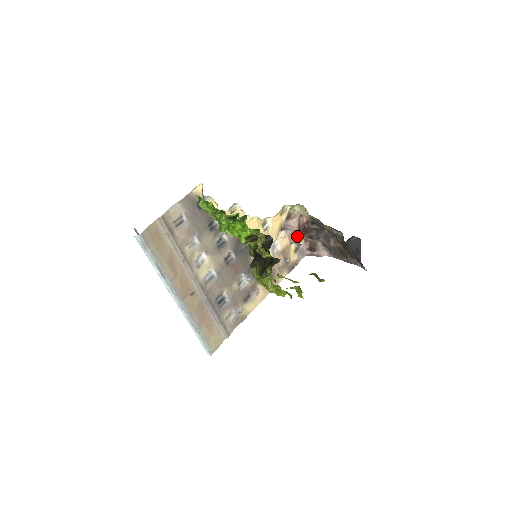
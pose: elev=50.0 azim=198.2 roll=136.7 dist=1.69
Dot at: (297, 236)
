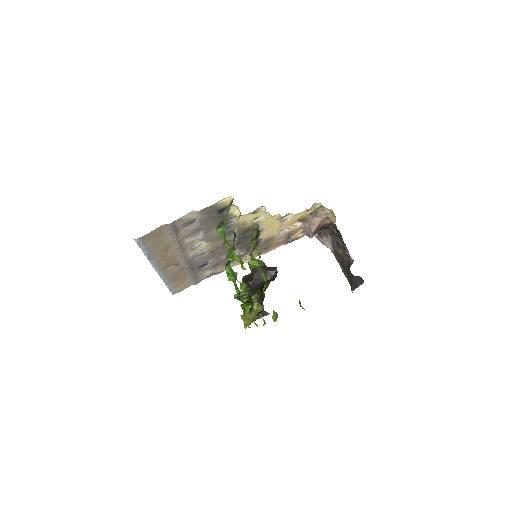
Dot at: (311, 233)
